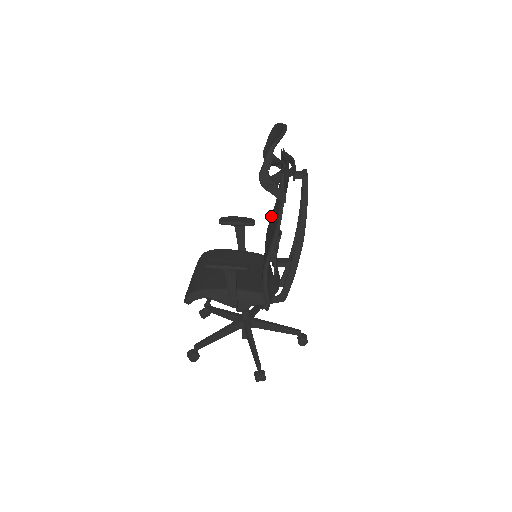
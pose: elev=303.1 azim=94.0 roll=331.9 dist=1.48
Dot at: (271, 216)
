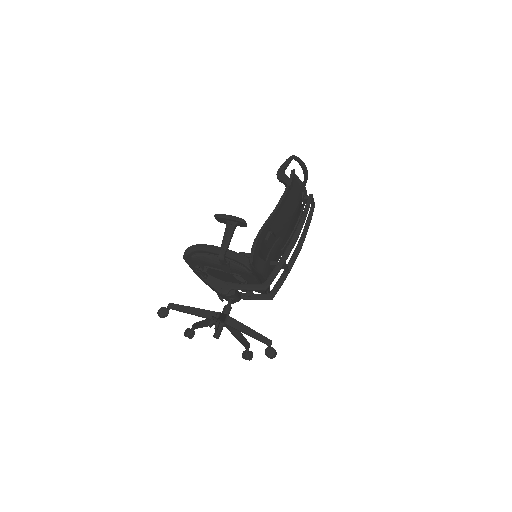
Dot at: occluded
